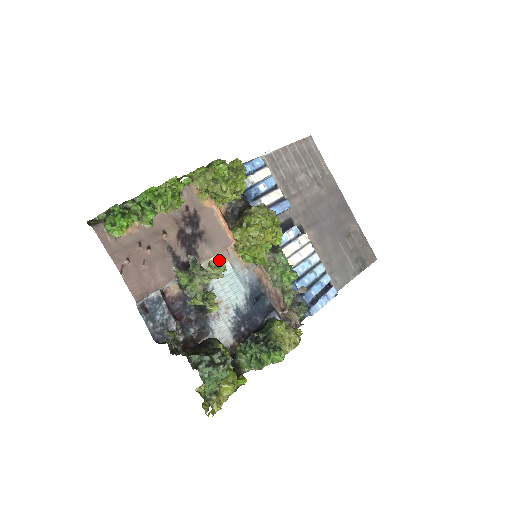
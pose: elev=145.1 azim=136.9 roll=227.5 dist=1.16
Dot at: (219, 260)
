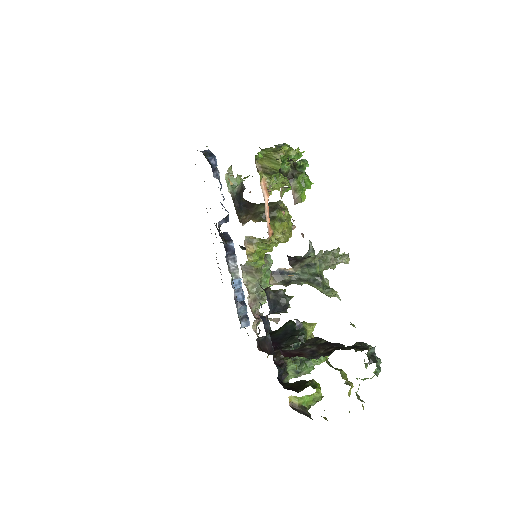
Dot at: occluded
